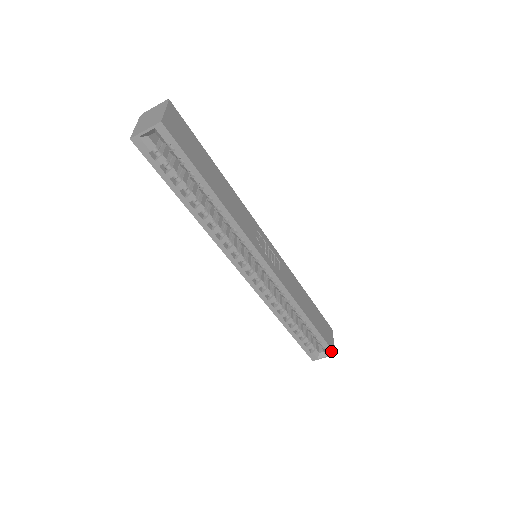
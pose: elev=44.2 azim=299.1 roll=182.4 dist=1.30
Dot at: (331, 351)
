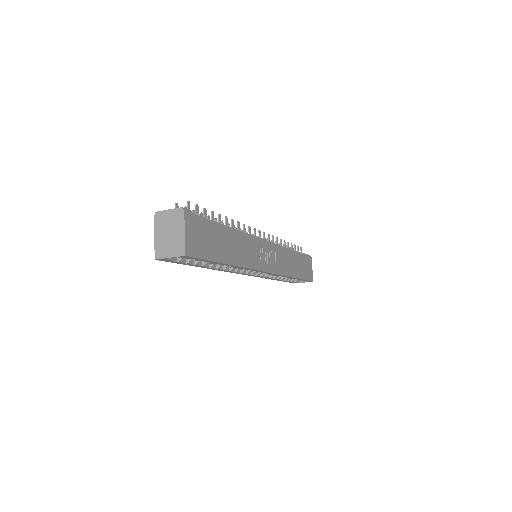
Dot at: (310, 281)
